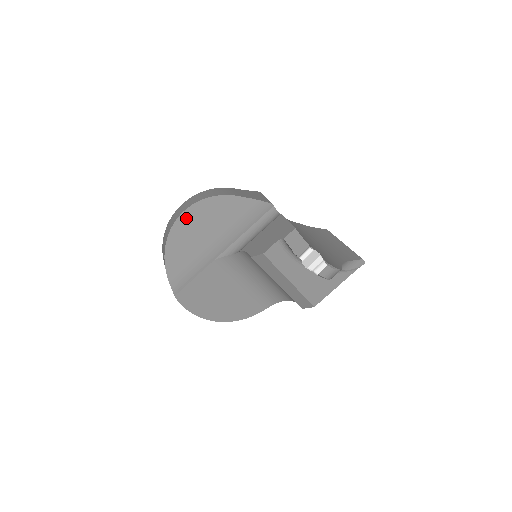
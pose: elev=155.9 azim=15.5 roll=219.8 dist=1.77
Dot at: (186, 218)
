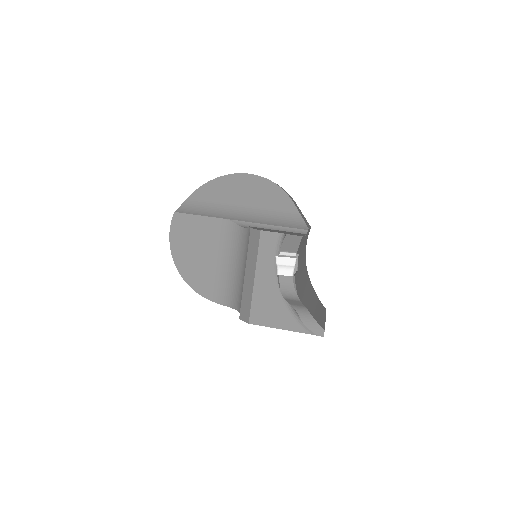
Dot at: (244, 179)
